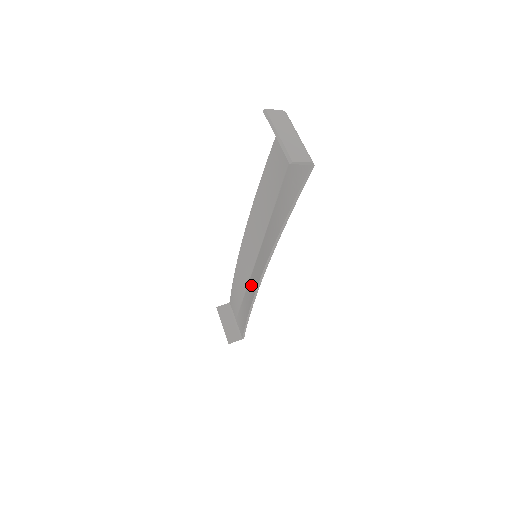
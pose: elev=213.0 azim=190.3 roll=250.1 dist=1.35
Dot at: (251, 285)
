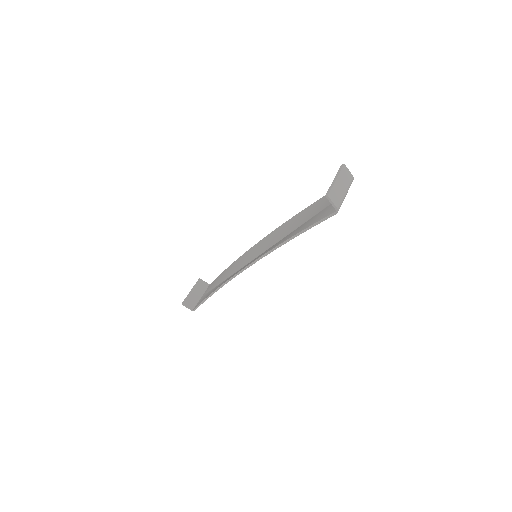
Dot at: occluded
